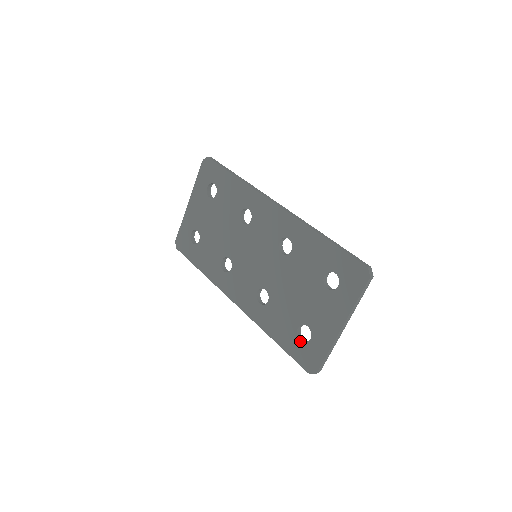
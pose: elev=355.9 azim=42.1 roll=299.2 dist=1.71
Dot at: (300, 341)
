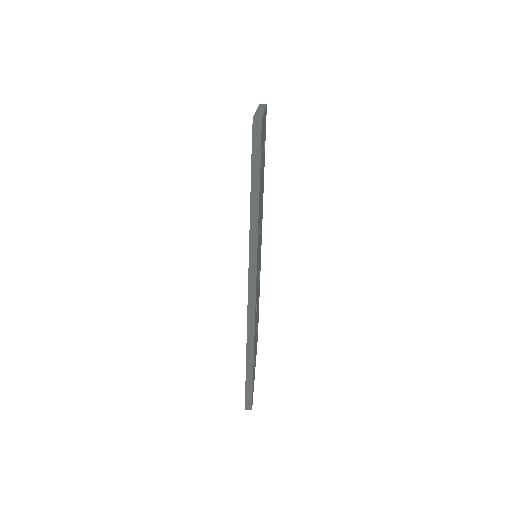
Dot at: occluded
